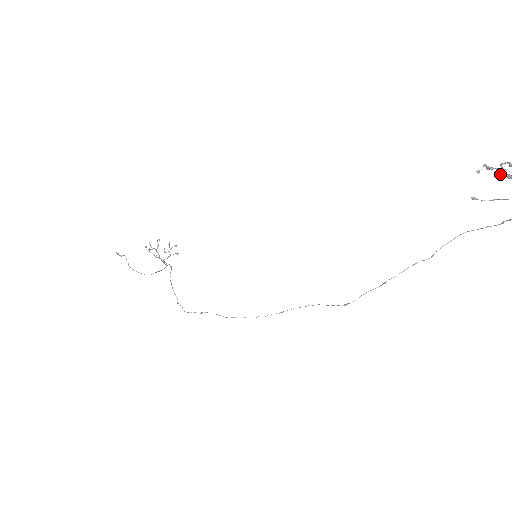
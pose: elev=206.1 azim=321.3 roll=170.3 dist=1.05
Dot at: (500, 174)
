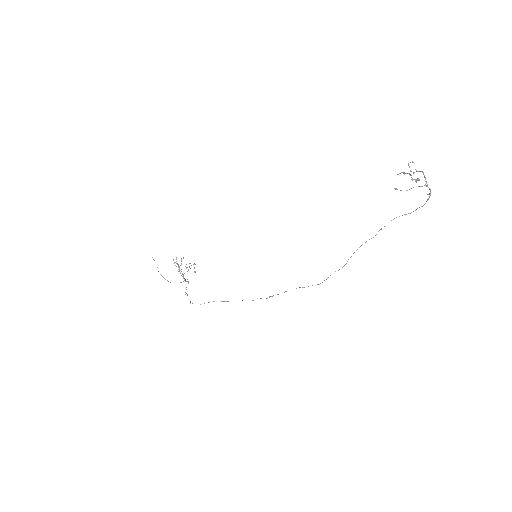
Dot at: (411, 175)
